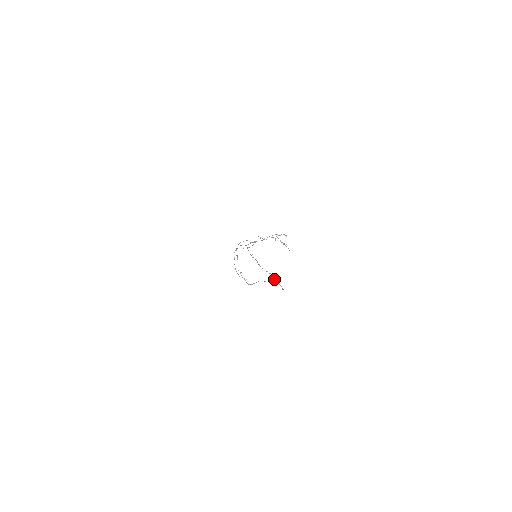
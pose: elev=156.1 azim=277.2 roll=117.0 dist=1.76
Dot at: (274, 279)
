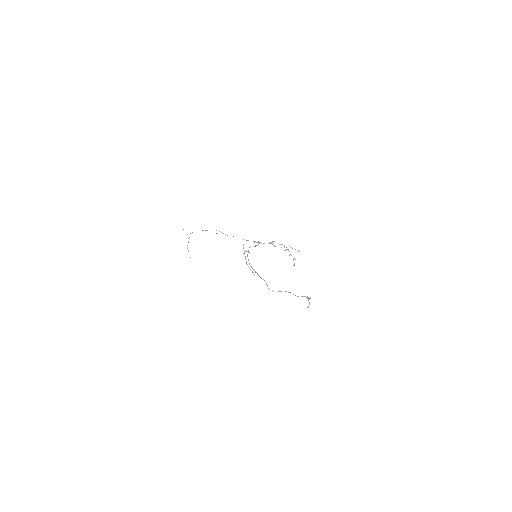
Dot at: (310, 298)
